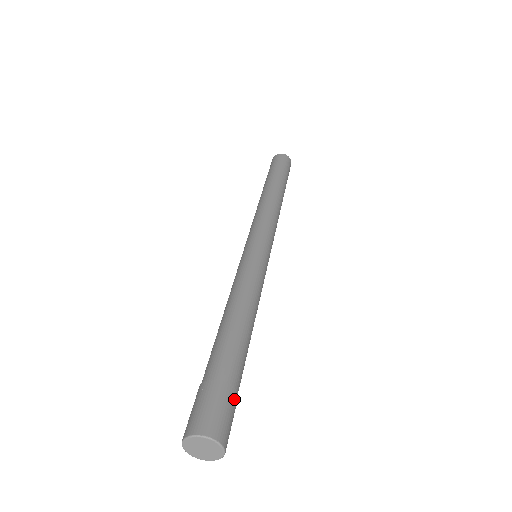
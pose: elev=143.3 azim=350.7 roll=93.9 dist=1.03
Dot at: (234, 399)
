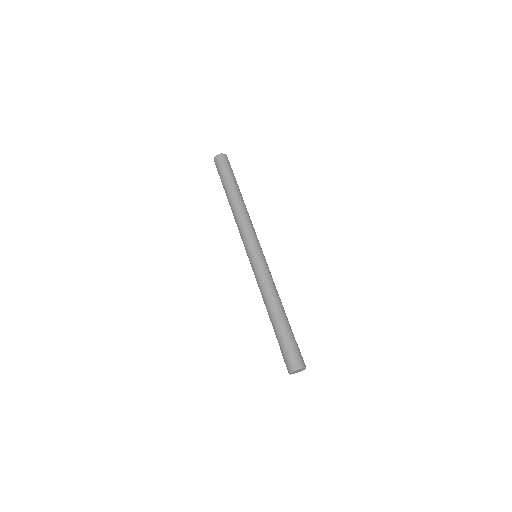
Dot at: (294, 346)
